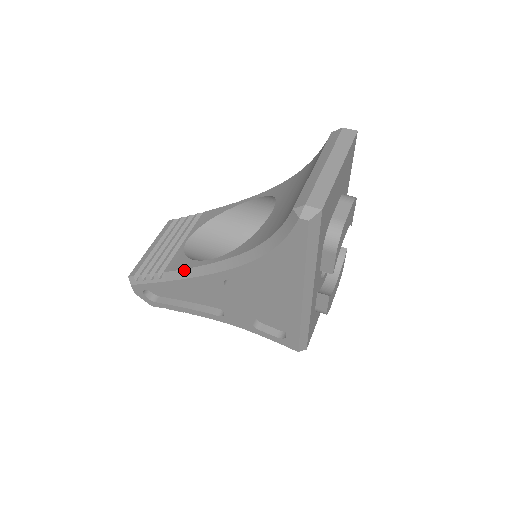
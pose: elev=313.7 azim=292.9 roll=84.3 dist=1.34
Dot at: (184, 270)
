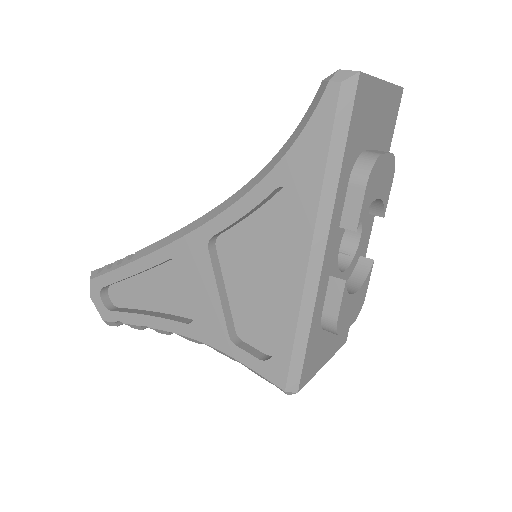
Dot at: (163, 239)
